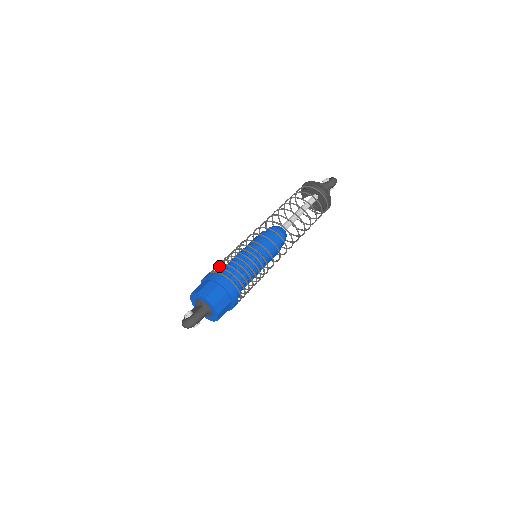
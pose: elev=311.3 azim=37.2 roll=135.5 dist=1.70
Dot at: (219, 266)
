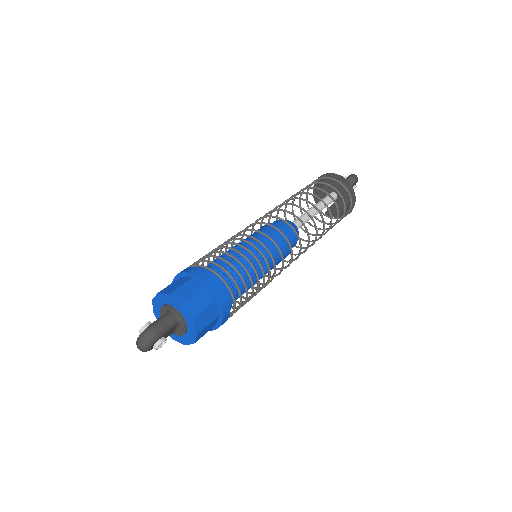
Dot at: occluded
